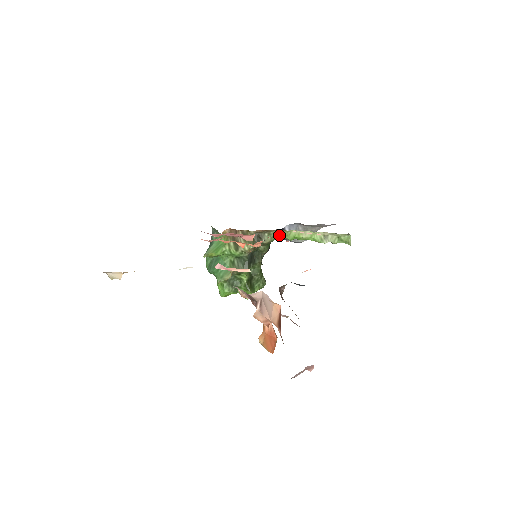
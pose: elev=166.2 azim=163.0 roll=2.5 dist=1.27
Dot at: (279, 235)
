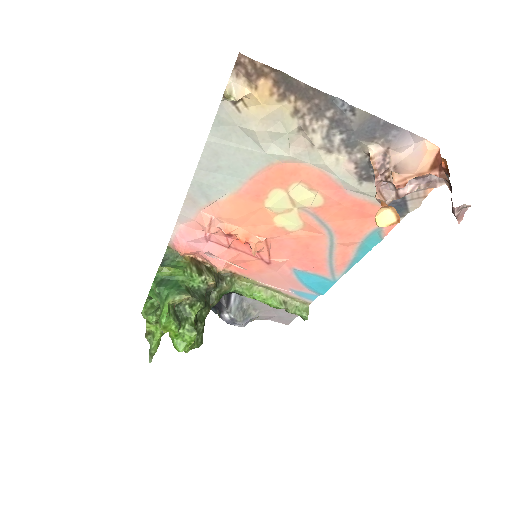
Dot at: (239, 286)
